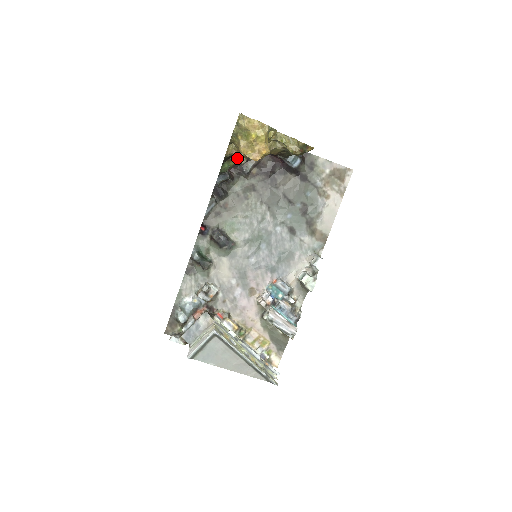
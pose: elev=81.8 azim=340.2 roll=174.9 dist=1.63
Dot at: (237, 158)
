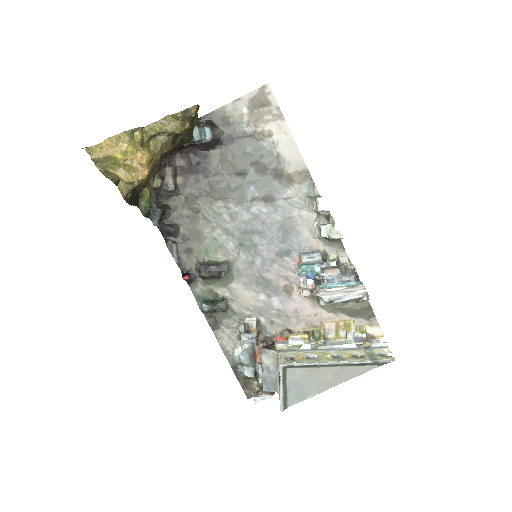
Dot at: (146, 187)
